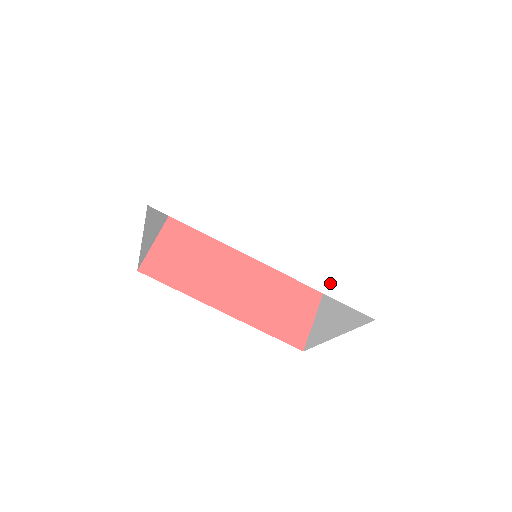
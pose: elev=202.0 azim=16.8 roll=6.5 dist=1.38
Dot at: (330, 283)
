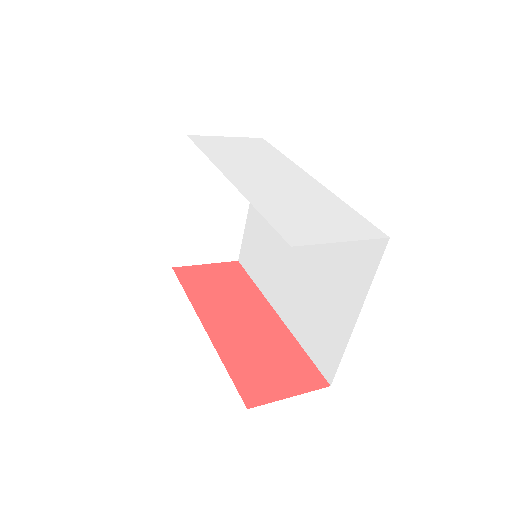
Dot at: (272, 211)
